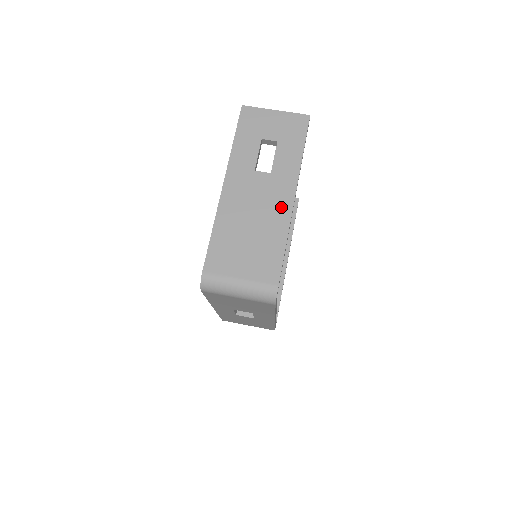
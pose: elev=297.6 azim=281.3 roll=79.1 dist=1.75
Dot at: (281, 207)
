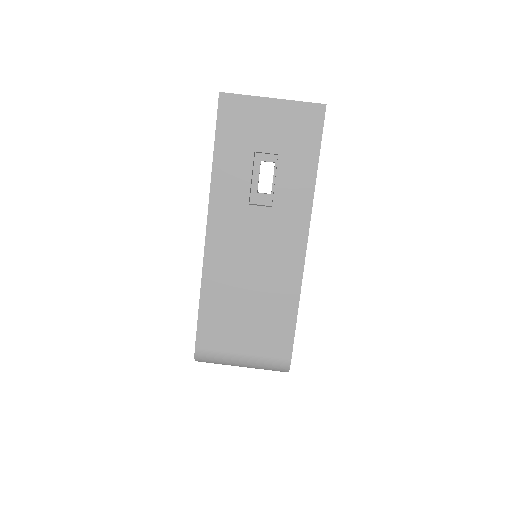
Dot at: (289, 258)
